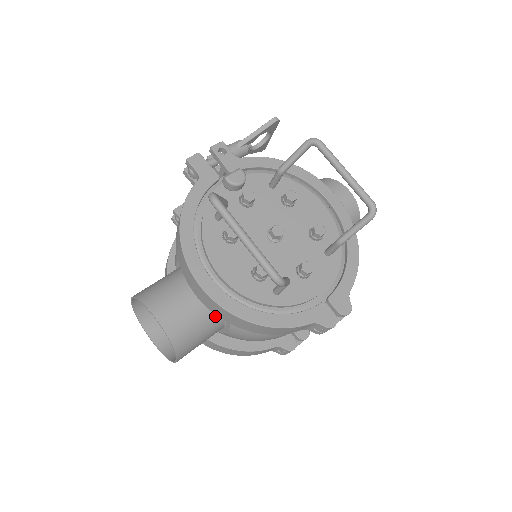
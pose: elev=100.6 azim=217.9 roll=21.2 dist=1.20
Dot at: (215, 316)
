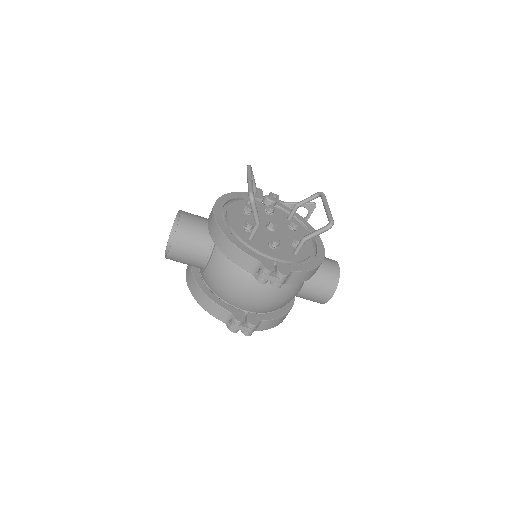
Dot at: (209, 241)
